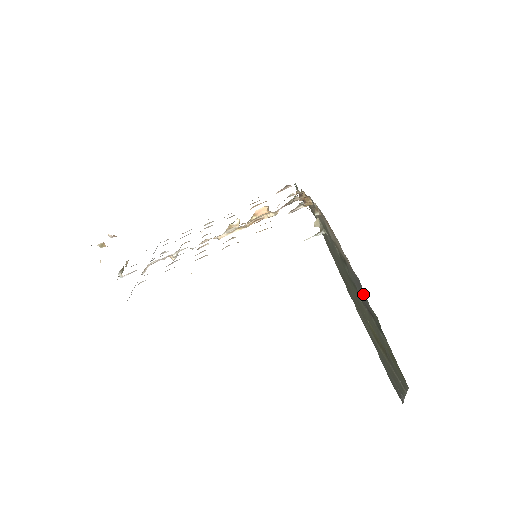
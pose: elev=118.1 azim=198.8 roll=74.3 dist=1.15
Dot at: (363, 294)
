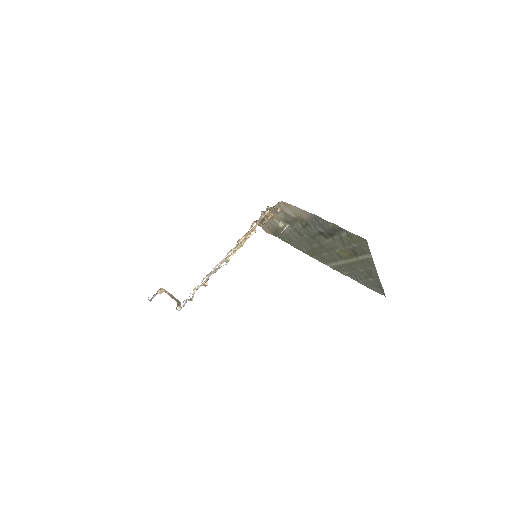
Dot at: (322, 222)
